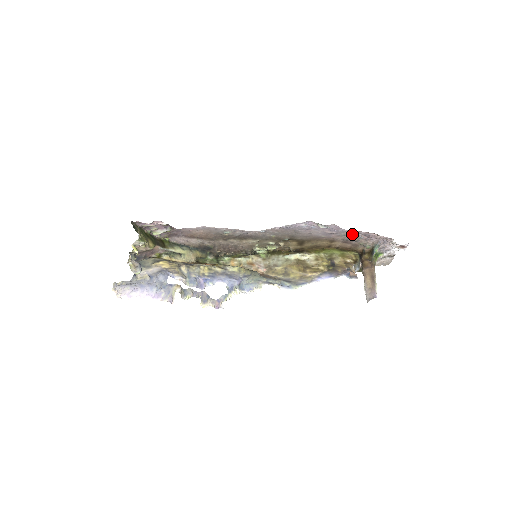
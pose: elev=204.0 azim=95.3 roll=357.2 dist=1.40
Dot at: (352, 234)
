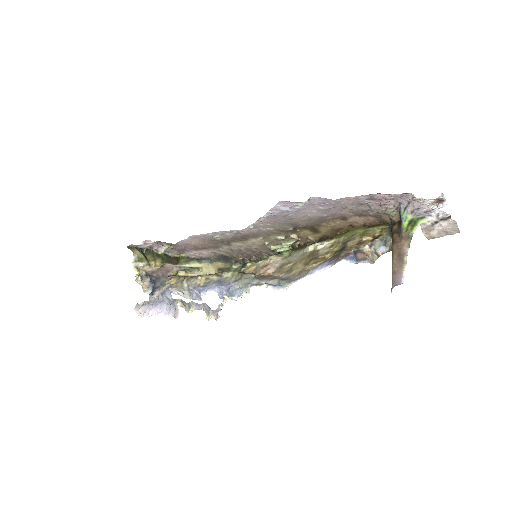
Dot at: (353, 203)
